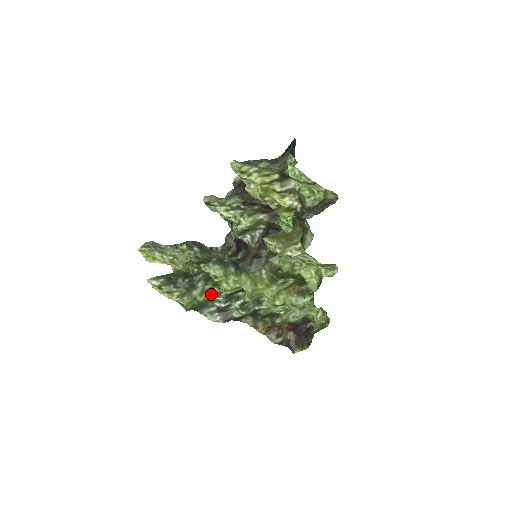
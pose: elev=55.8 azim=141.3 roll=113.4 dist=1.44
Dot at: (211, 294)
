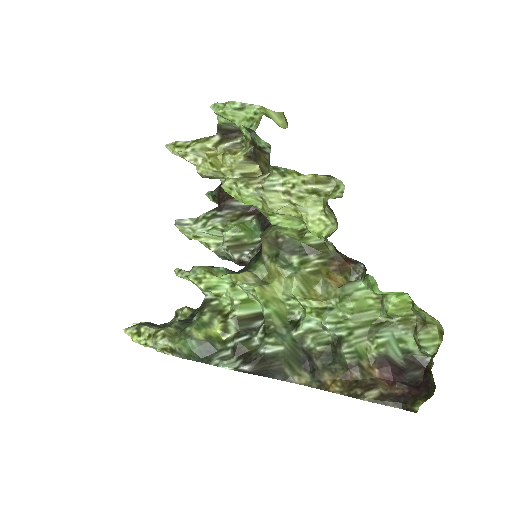
Dot at: (215, 329)
